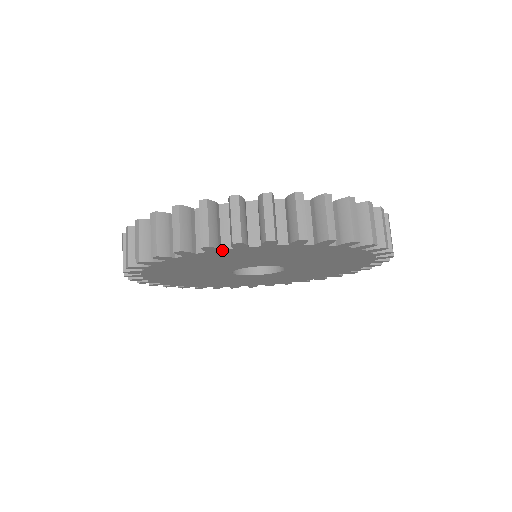
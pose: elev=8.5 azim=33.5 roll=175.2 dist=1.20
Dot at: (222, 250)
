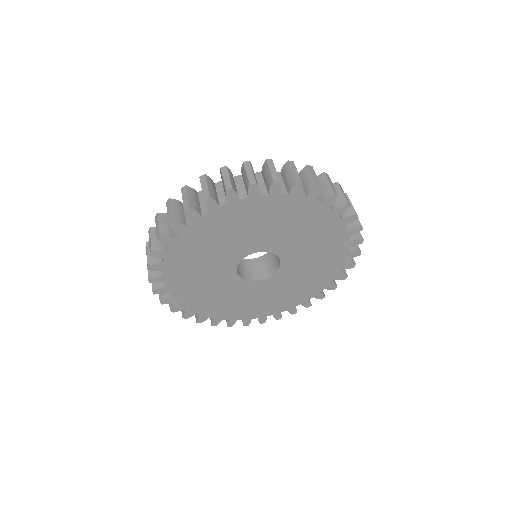
Dot at: (279, 195)
